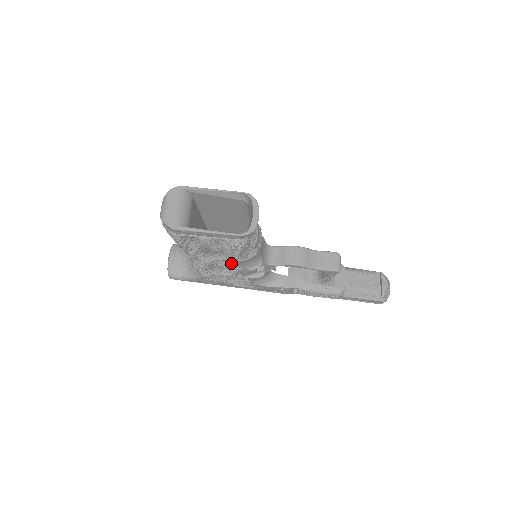
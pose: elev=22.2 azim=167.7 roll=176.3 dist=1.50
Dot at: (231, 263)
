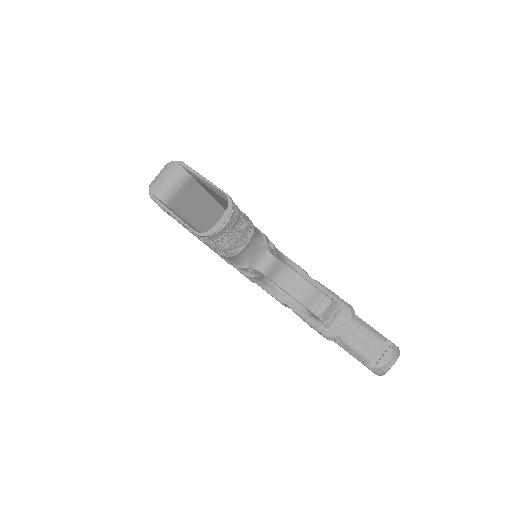
Dot at: occluded
